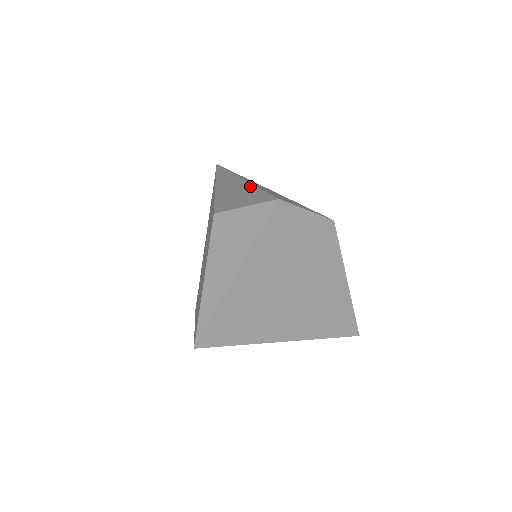
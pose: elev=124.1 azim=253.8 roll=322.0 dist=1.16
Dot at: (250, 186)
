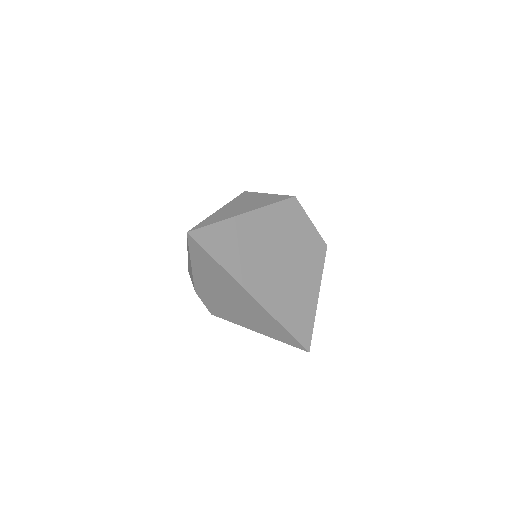
Dot at: occluded
